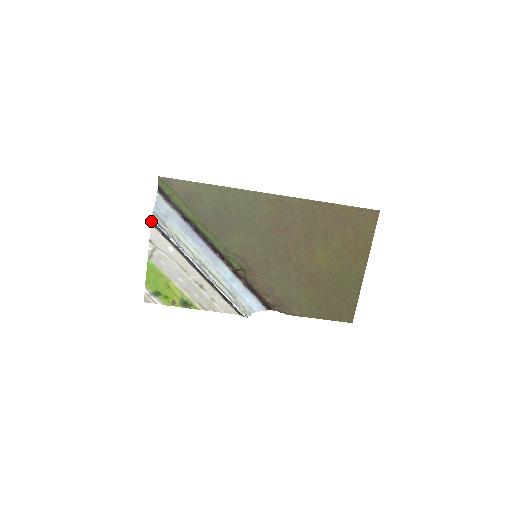
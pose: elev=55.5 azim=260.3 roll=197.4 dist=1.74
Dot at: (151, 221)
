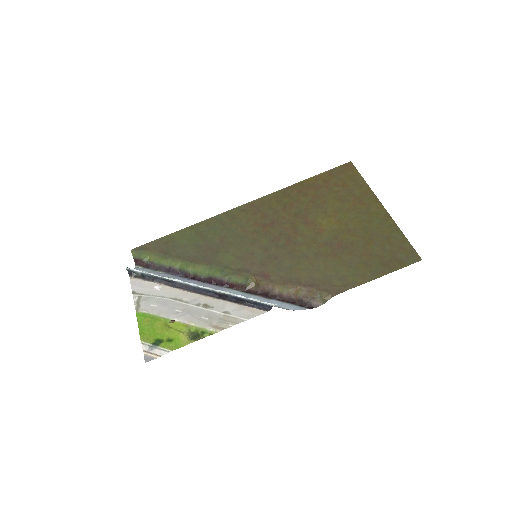
Dot at: (128, 273)
